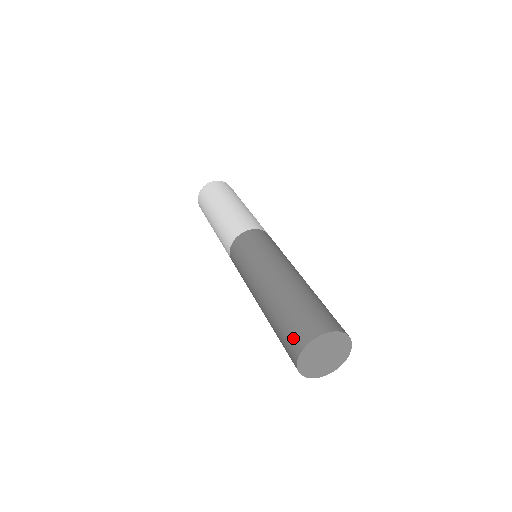
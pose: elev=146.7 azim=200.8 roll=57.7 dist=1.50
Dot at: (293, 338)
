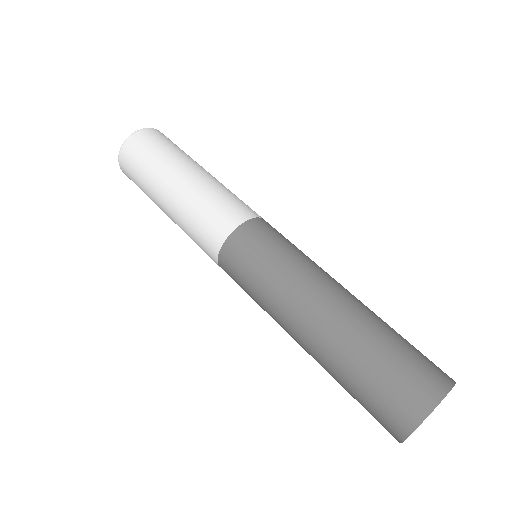
Dot at: (389, 414)
